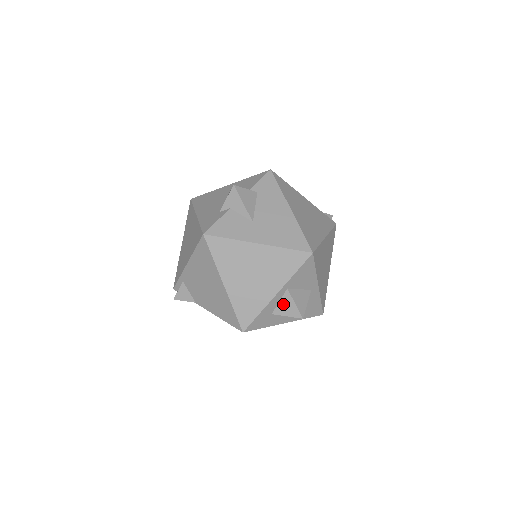
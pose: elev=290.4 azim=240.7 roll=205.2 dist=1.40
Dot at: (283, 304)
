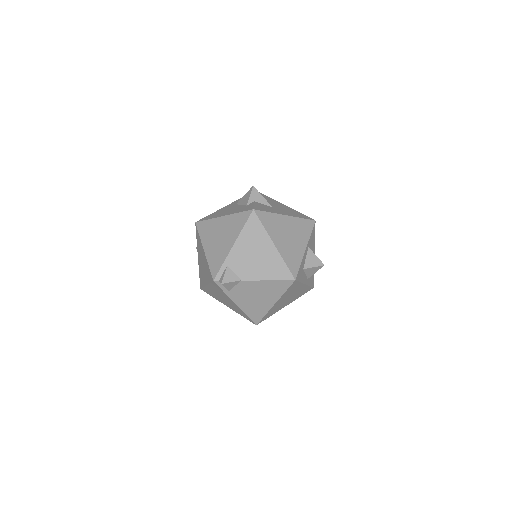
Dot at: (309, 259)
